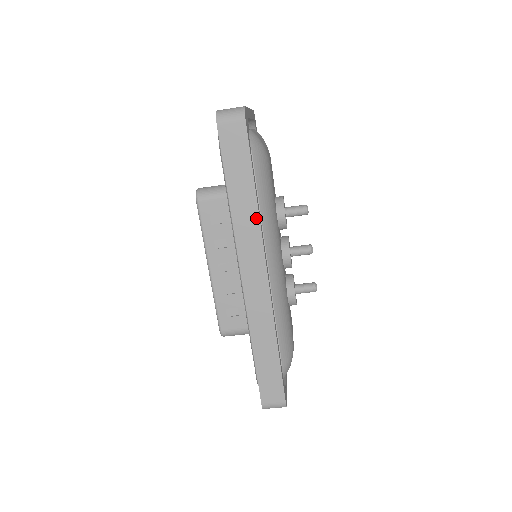
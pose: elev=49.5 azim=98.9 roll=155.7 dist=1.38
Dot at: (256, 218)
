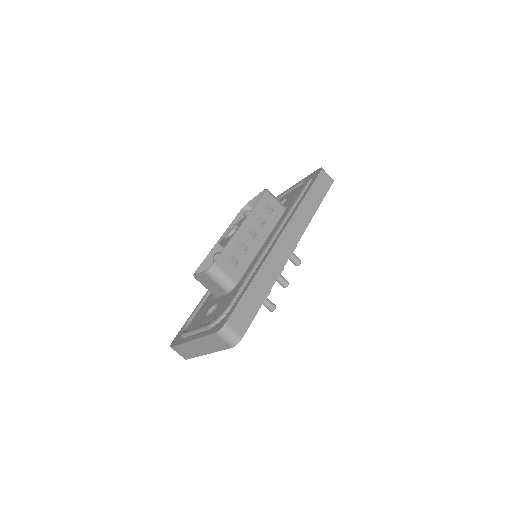
Dot at: (309, 219)
